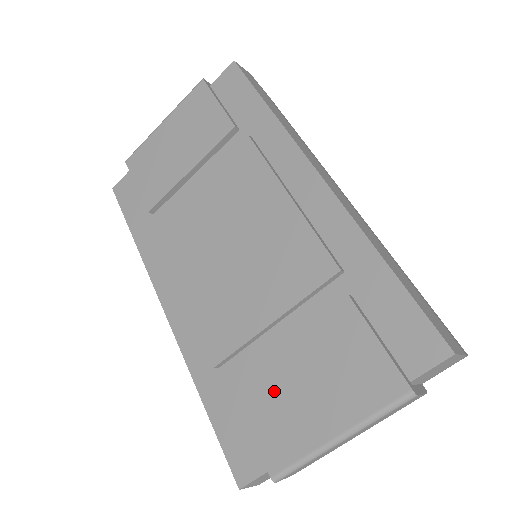
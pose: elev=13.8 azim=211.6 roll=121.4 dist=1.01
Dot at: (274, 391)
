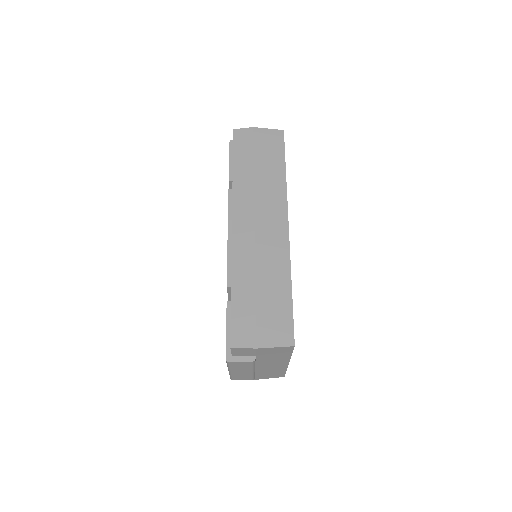
Dot at: occluded
